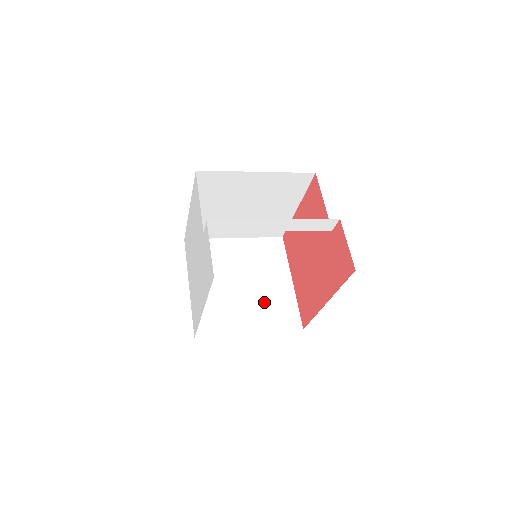
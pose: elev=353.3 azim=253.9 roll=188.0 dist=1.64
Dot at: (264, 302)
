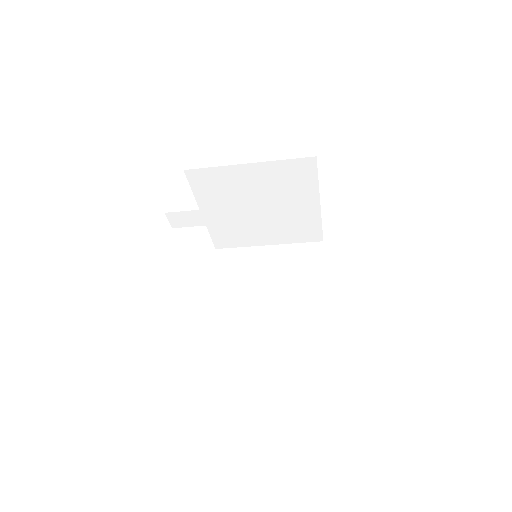
Dot at: (288, 312)
